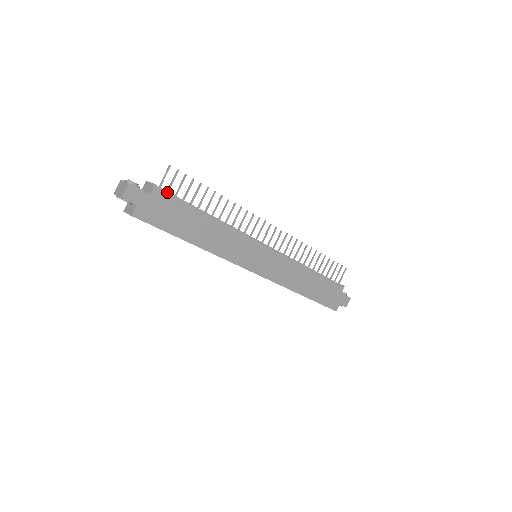
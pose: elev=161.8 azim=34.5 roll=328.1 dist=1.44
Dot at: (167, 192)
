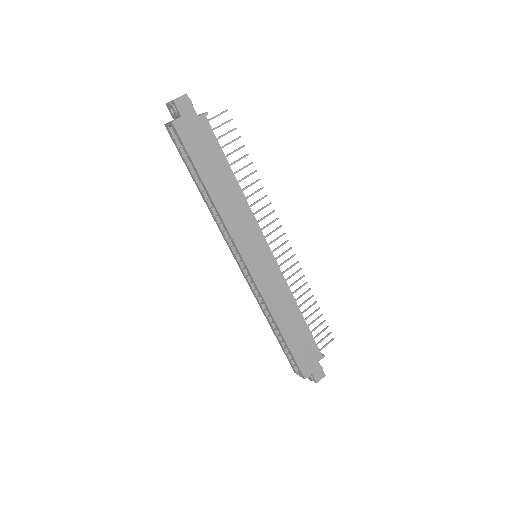
Dot at: (212, 129)
